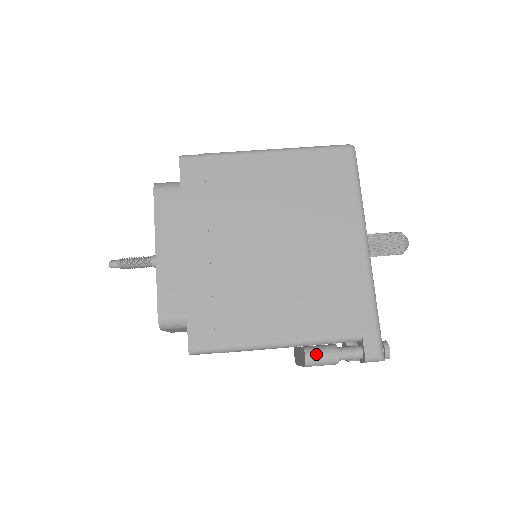
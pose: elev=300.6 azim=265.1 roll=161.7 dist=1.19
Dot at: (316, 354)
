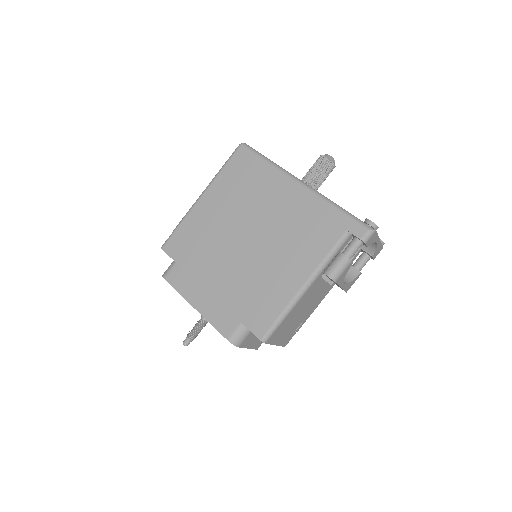
Dot at: (332, 268)
